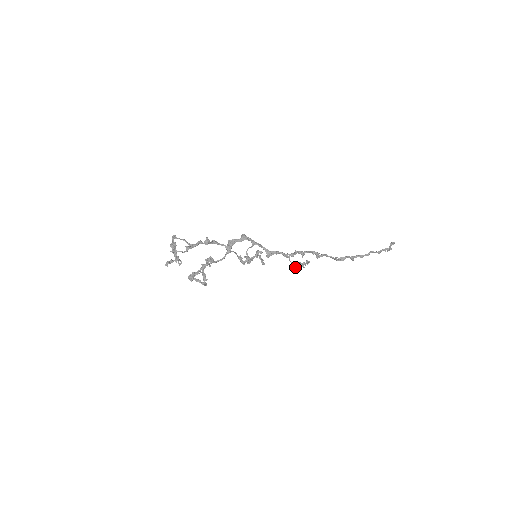
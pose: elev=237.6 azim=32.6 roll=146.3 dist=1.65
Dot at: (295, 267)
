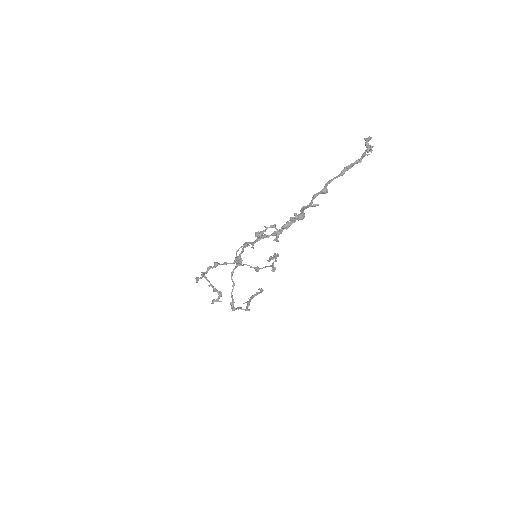
Dot at: occluded
